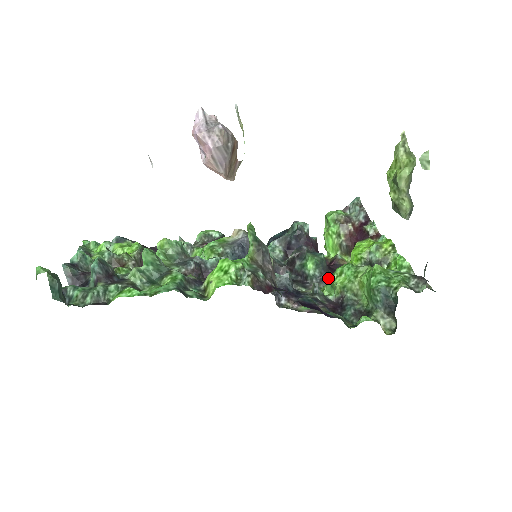
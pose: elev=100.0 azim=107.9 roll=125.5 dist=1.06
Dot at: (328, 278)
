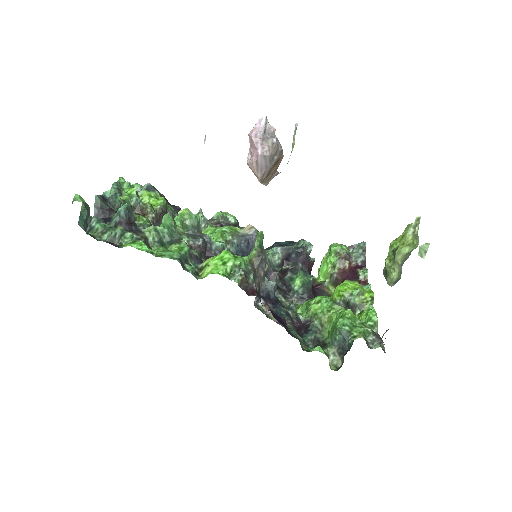
Dot at: (308, 299)
